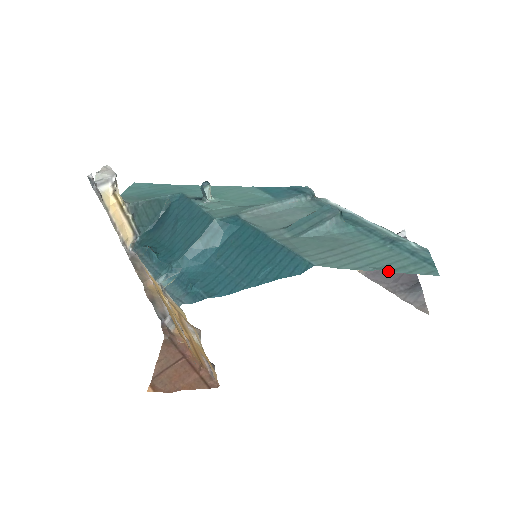
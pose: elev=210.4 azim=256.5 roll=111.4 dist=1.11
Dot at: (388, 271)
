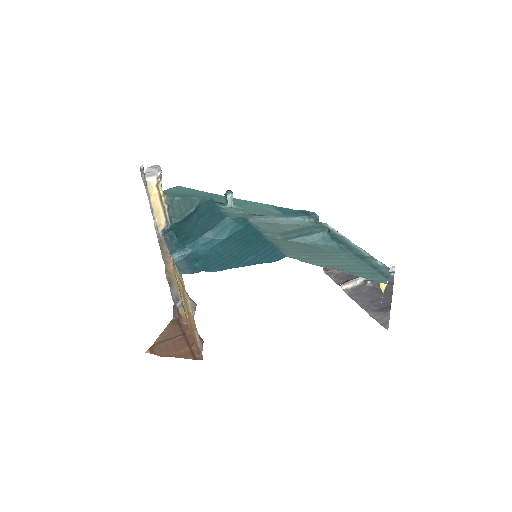
Dot at: (345, 272)
